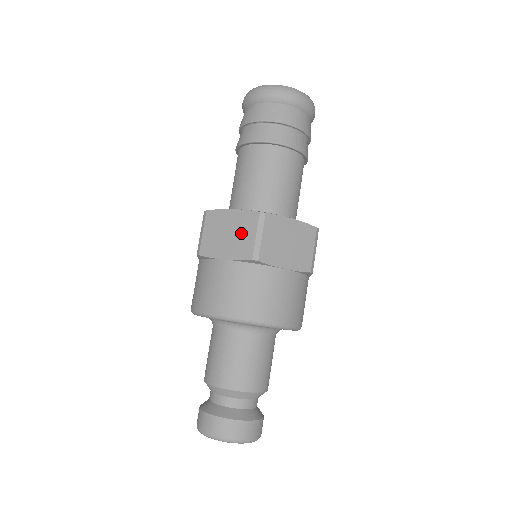
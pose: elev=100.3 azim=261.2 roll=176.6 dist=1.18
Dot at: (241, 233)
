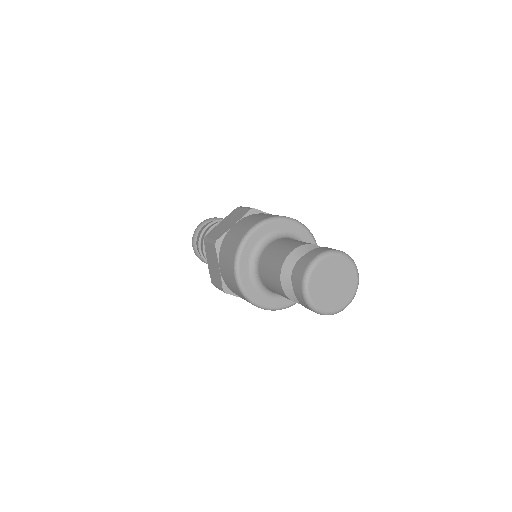
Dot at: (234, 216)
